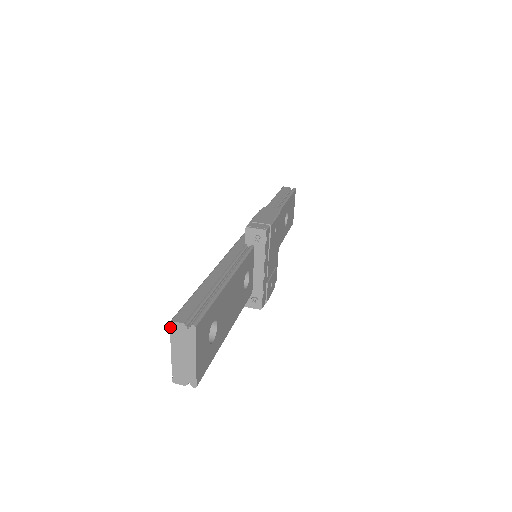
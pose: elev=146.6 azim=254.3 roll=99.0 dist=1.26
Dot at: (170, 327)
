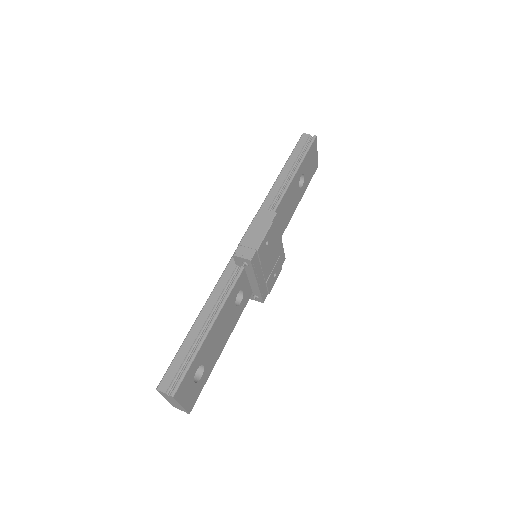
Dot at: occluded
